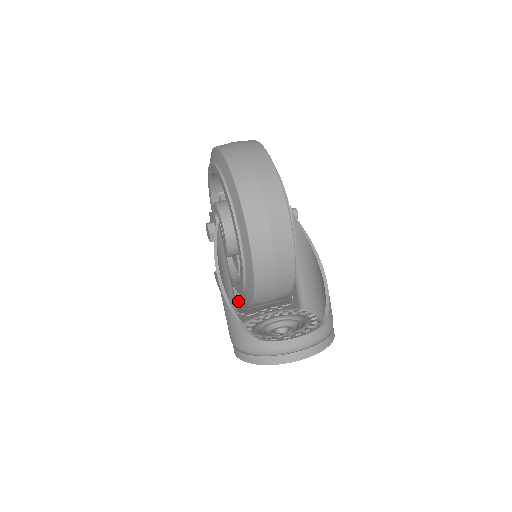
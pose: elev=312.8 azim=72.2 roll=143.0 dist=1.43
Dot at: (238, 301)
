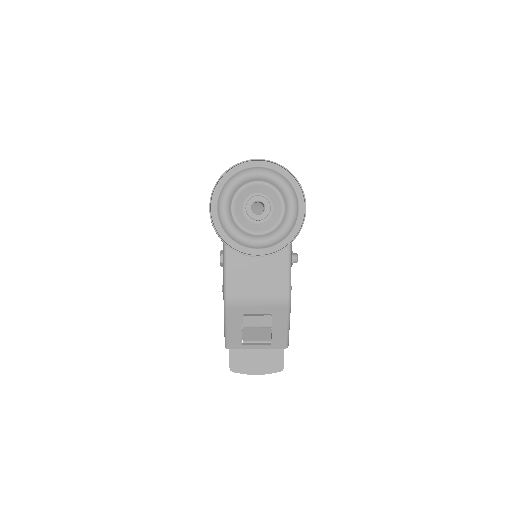
Dot at: occluded
